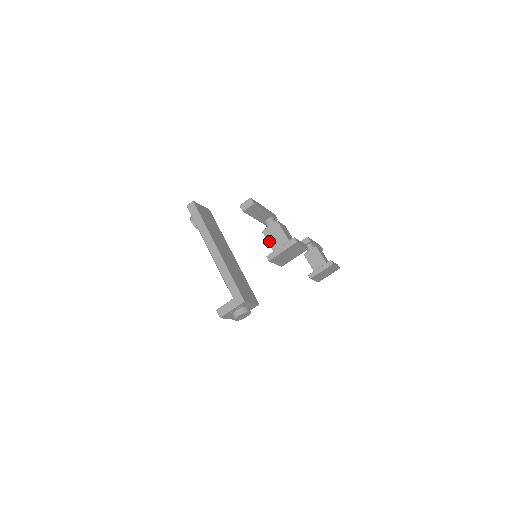
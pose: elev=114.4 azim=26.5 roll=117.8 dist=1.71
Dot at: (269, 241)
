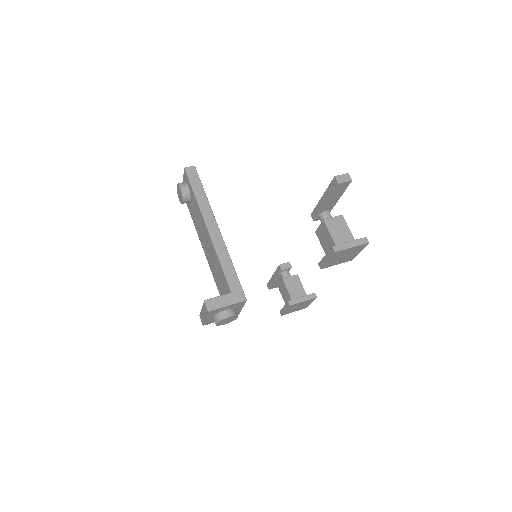
Dot at: (332, 232)
